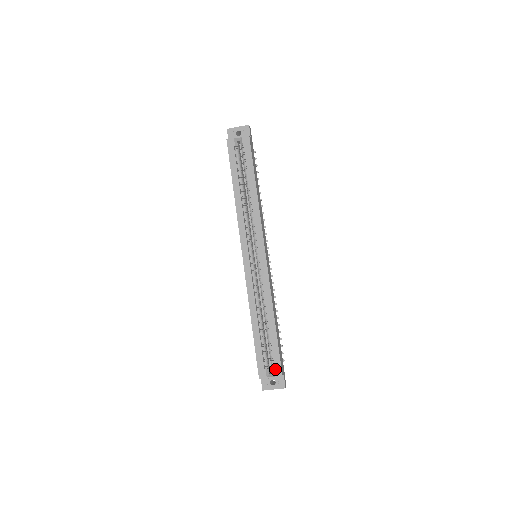
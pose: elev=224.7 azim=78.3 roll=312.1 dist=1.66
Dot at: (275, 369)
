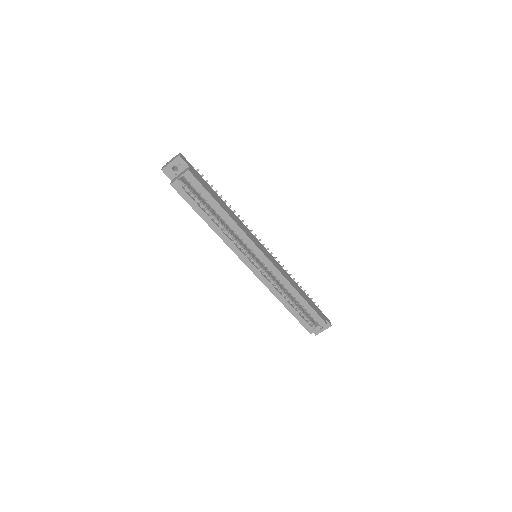
Dot at: (319, 323)
